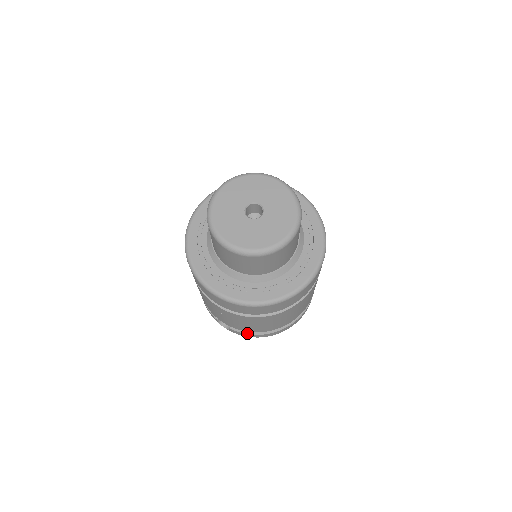
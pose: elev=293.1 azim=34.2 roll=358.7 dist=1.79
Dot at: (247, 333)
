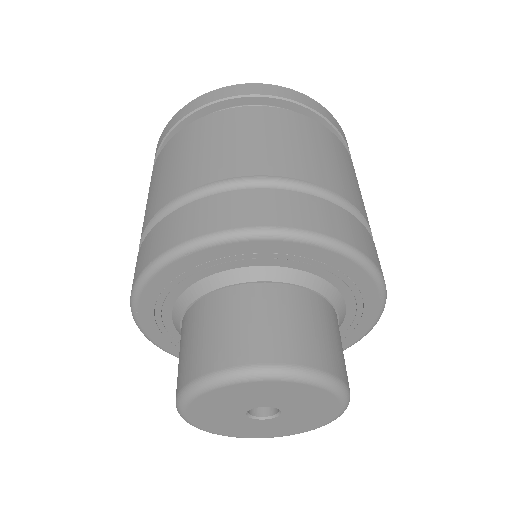
Dot at: occluded
